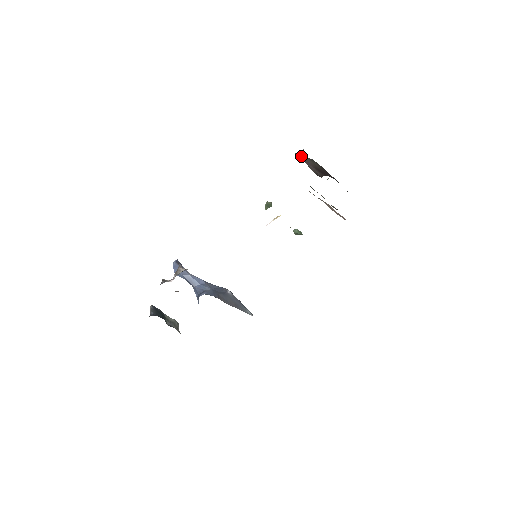
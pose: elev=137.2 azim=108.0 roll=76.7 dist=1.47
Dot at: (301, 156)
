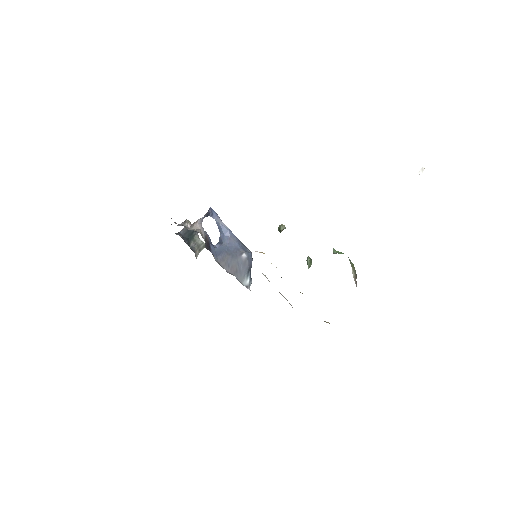
Dot at: occluded
